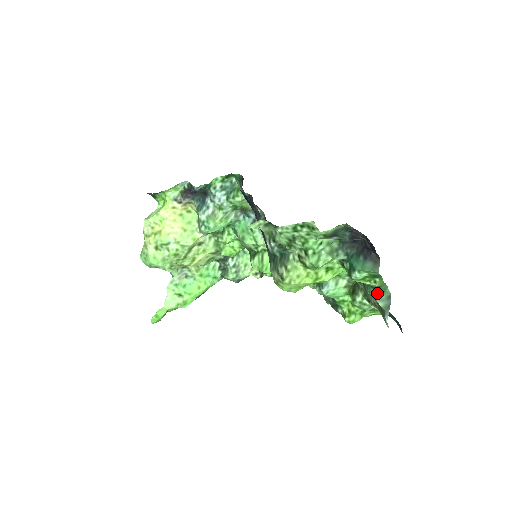
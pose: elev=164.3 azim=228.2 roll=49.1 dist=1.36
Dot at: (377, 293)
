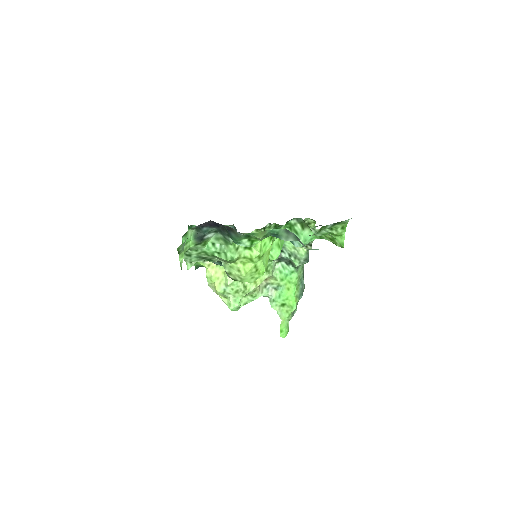
Dot at: (277, 237)
